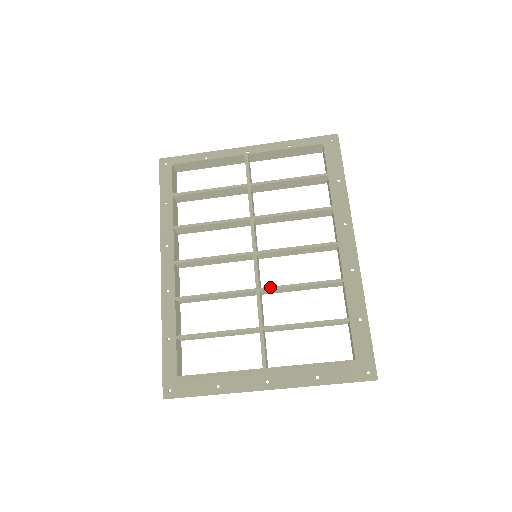
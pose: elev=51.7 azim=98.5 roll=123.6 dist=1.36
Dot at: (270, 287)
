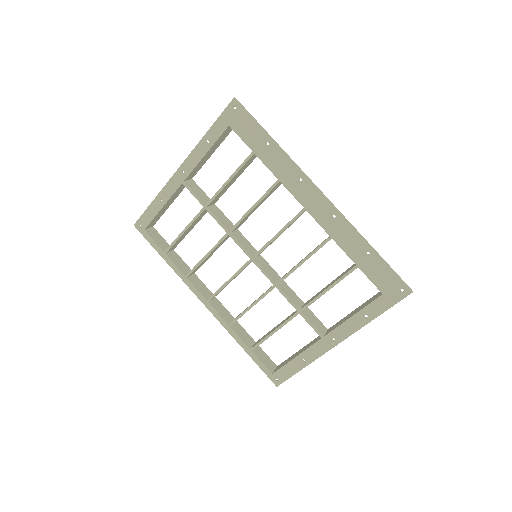
Dot at: (282, 278)
